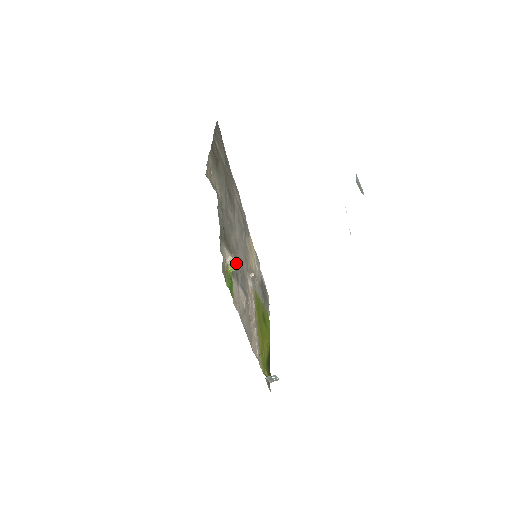
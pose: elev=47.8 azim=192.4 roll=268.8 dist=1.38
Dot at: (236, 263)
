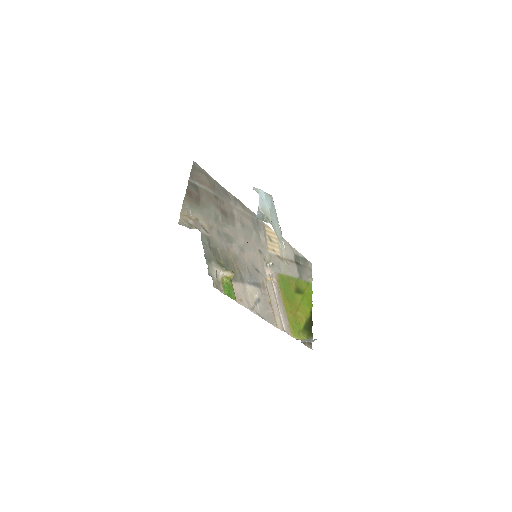
Dot at: (227, 275)
